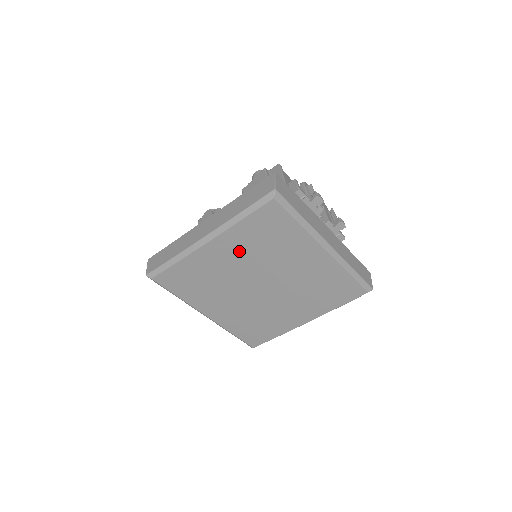
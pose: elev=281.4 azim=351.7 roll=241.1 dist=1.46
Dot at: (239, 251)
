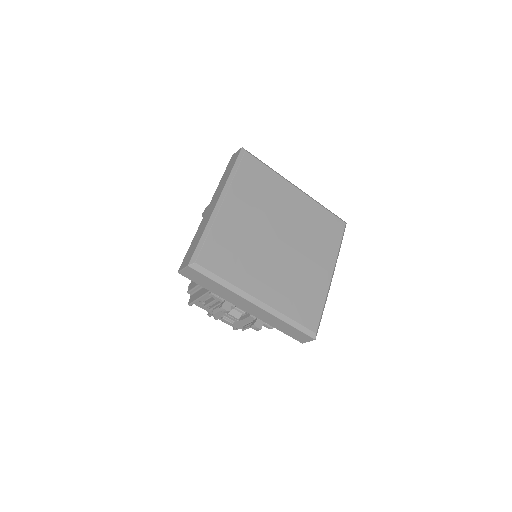
Dot at: (247, 205)
